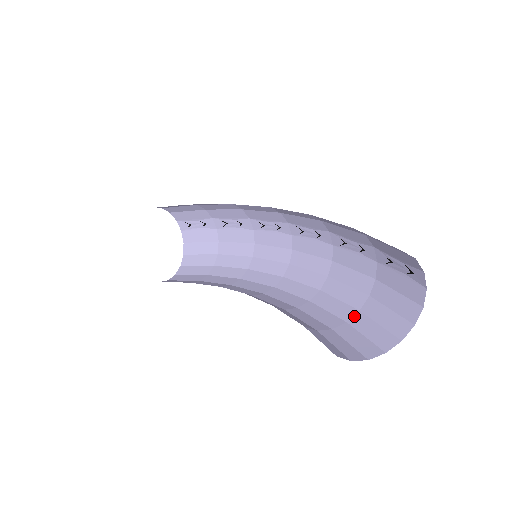
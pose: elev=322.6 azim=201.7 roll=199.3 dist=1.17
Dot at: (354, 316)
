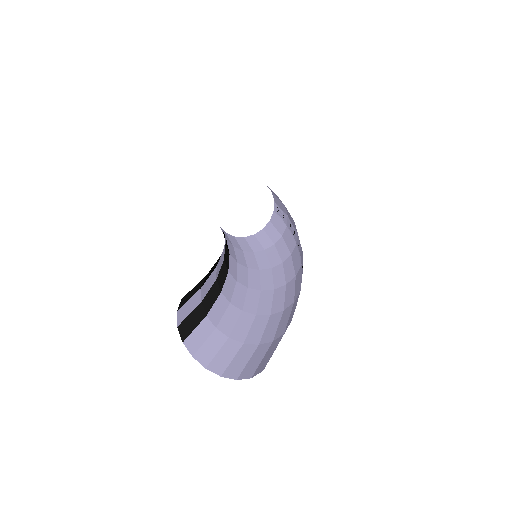
Dot at: (251, 344)
